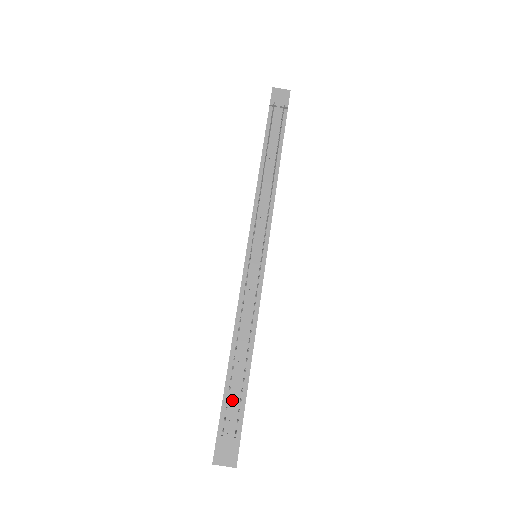
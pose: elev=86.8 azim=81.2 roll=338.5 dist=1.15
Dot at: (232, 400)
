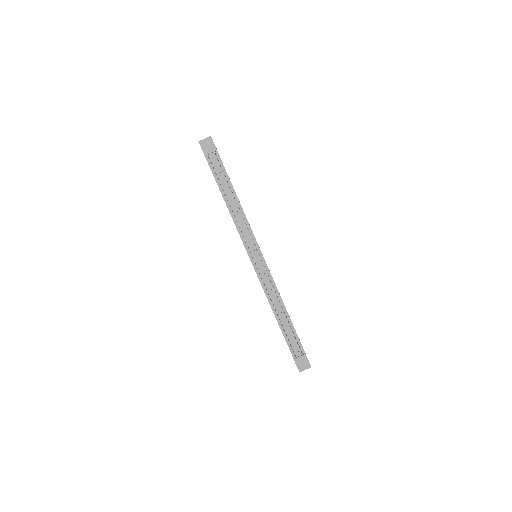
Dot at: (291, 339)
